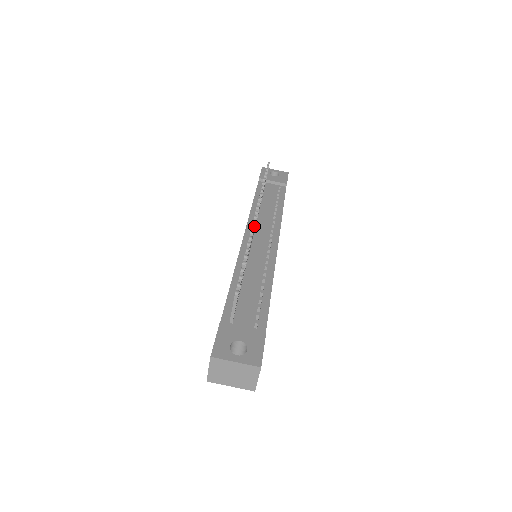
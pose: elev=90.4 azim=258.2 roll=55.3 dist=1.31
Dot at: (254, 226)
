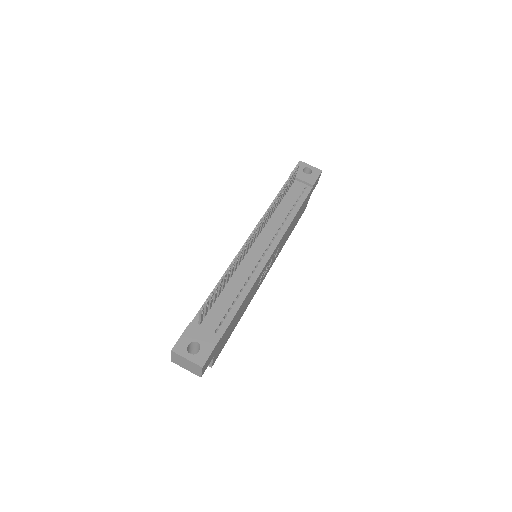
Dot at: (249, 241)
